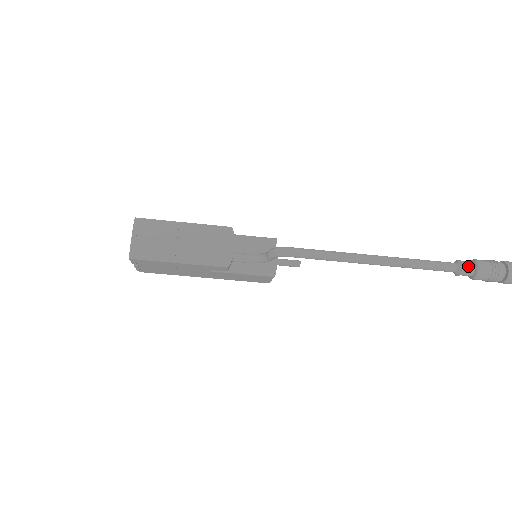
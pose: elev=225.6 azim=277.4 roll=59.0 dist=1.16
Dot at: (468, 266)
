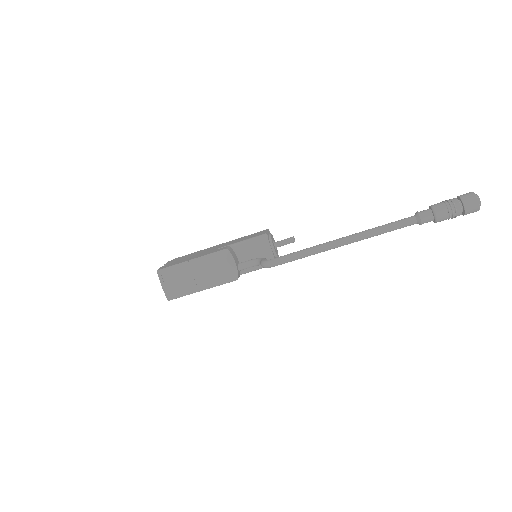
Dot at: (426, 217)
